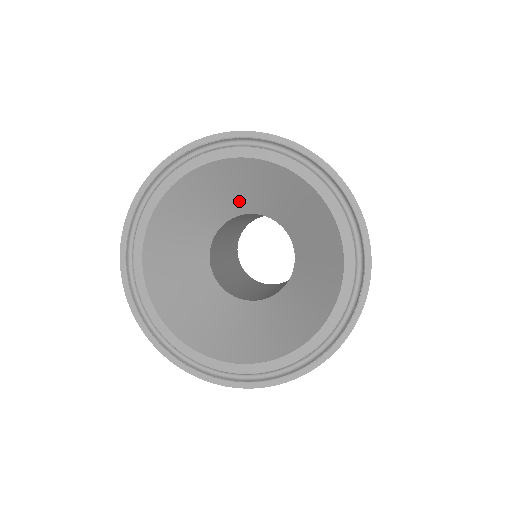
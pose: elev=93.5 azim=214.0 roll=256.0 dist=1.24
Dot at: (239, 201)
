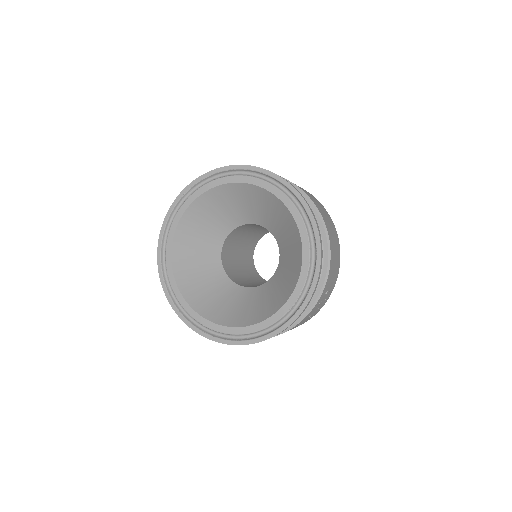
Dot at: (231, 217)
